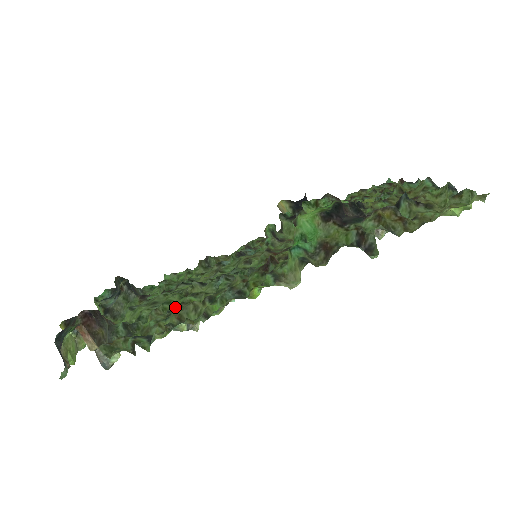
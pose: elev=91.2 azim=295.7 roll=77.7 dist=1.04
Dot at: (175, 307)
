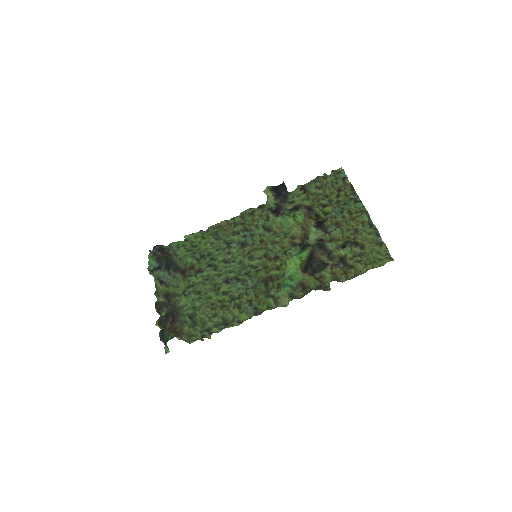
Dot at: (214, 301)
